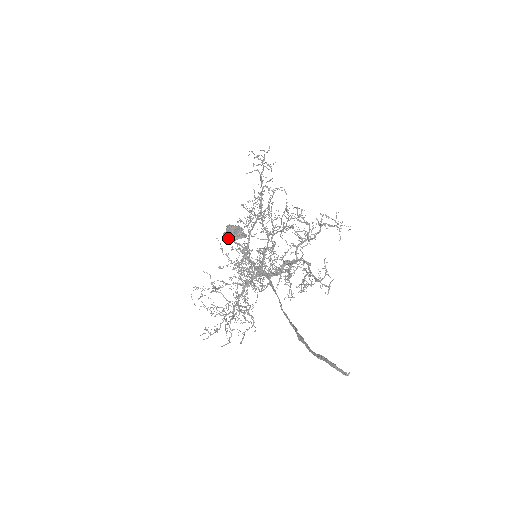
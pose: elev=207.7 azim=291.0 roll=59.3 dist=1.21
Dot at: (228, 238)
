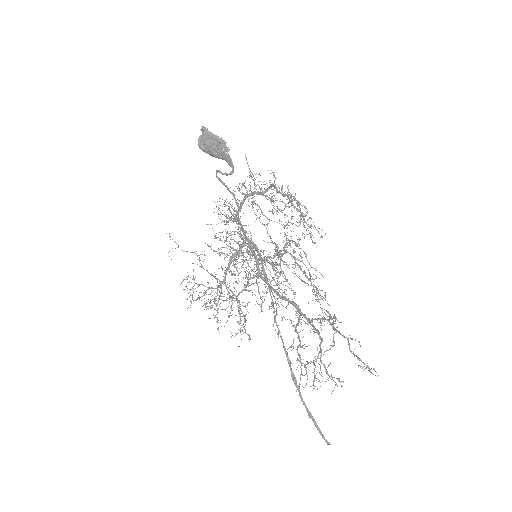
Dot at: (205, 151)
